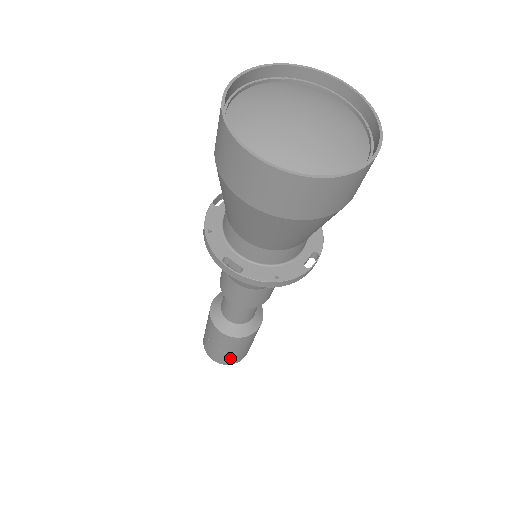
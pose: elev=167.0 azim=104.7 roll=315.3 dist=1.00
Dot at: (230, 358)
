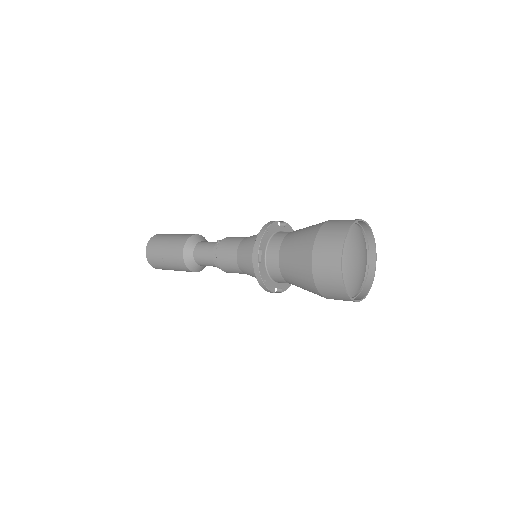
Dot at: occluded
